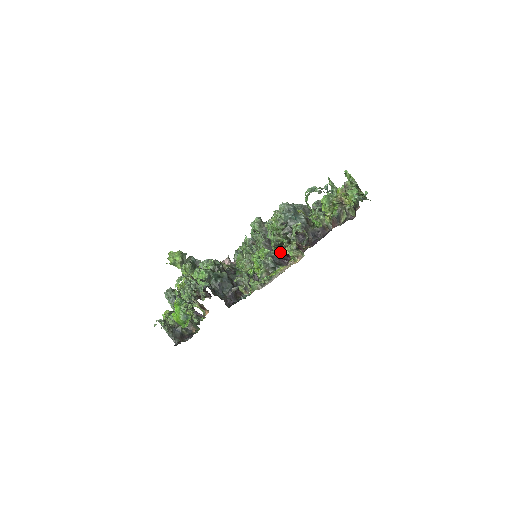
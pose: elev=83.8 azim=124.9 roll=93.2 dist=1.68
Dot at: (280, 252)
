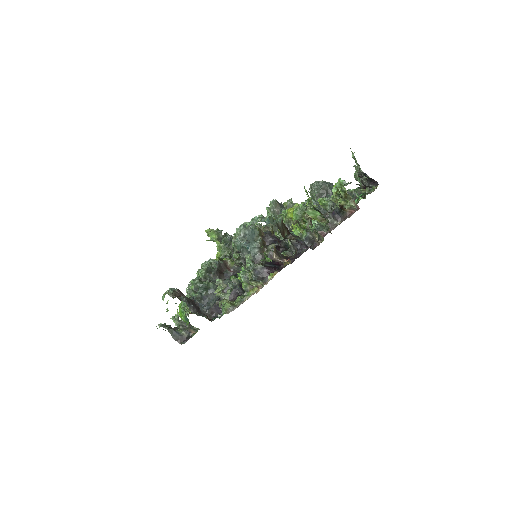
Dot at: occluded
